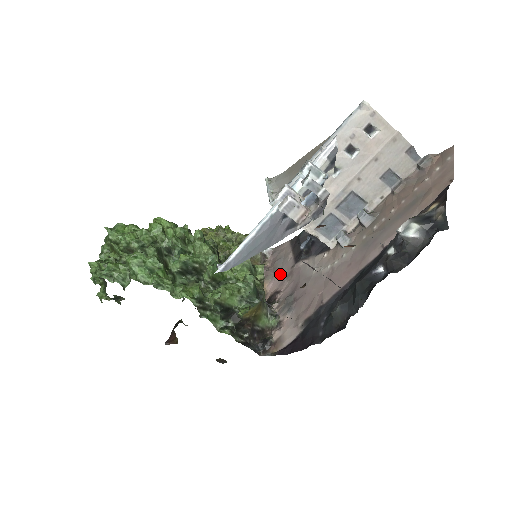
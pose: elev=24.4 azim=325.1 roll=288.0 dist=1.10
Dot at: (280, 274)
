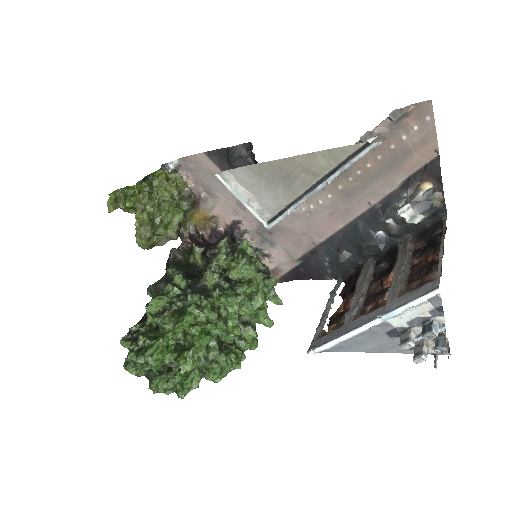
Dot at: (224, 200)
